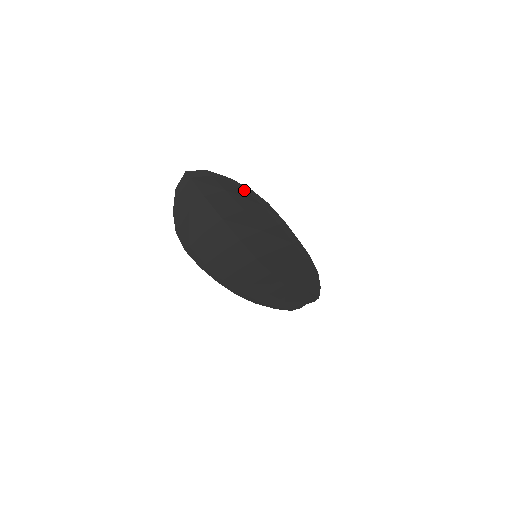
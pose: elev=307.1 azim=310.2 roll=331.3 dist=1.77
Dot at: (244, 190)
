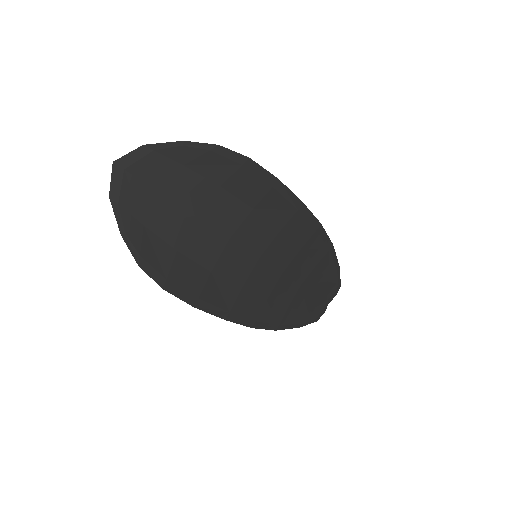
Dot at: (210, 151)
